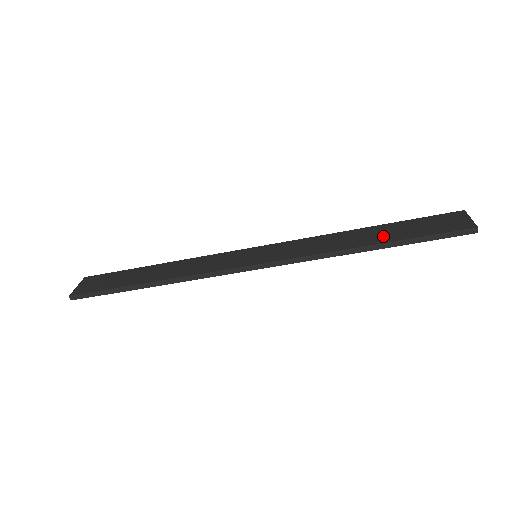
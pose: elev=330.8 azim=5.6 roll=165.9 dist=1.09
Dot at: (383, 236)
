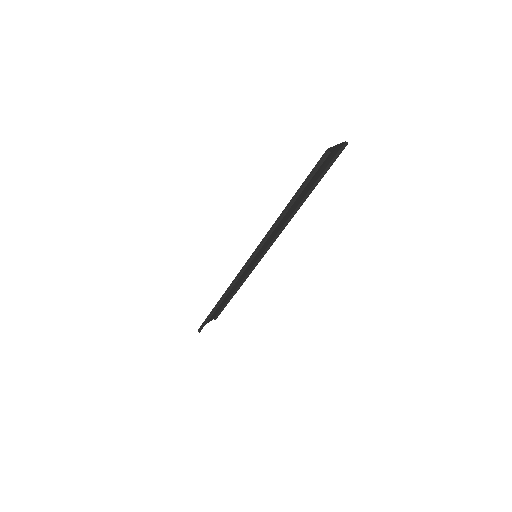
Dot at: occluded
